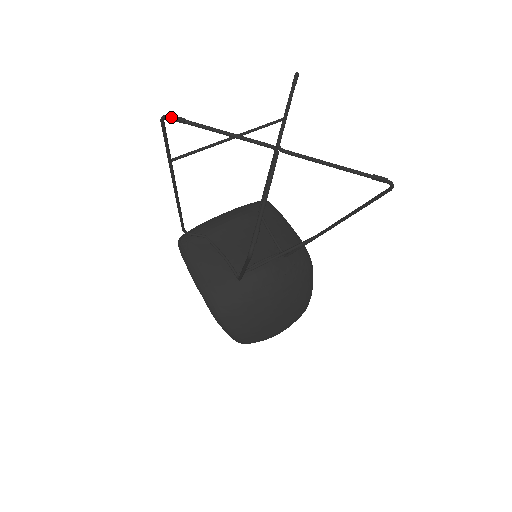
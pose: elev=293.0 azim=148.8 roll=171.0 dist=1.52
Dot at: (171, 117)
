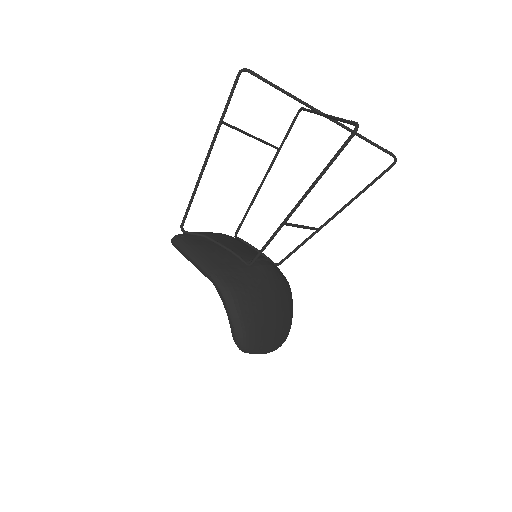
Dot at: (250, 70)
